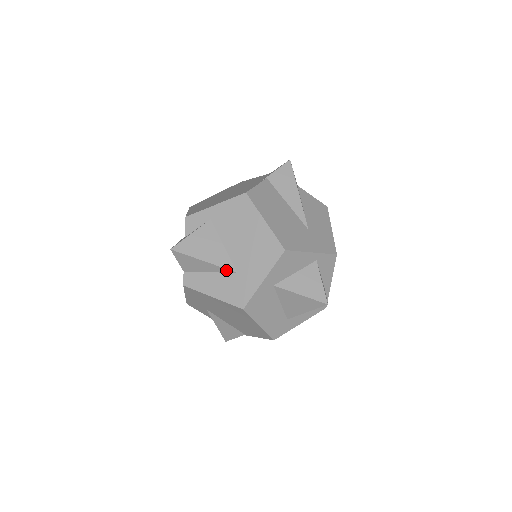
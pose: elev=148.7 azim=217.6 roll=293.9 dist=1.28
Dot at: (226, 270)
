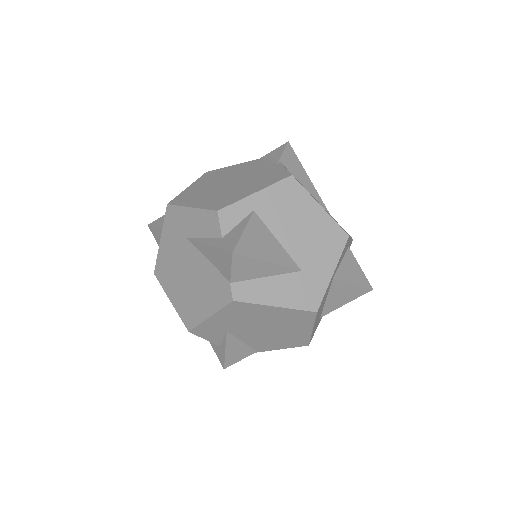
Dot at: (290, 270)
